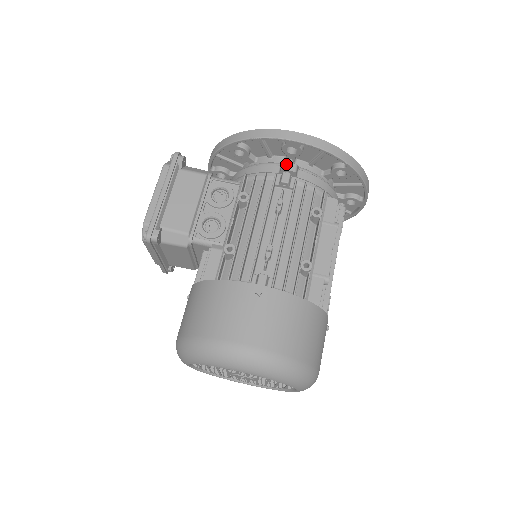
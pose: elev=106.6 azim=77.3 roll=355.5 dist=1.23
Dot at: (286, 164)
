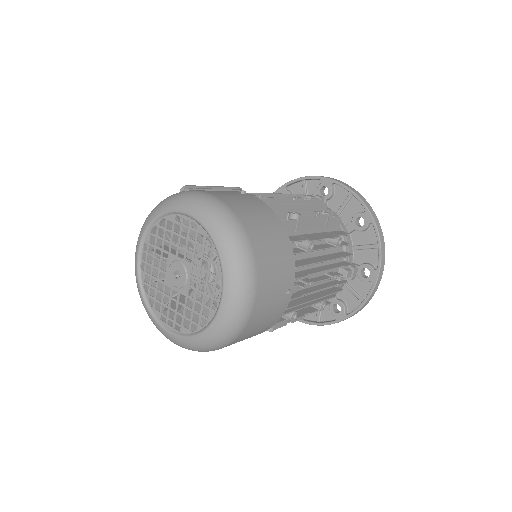
Dot at: (316, 195)
